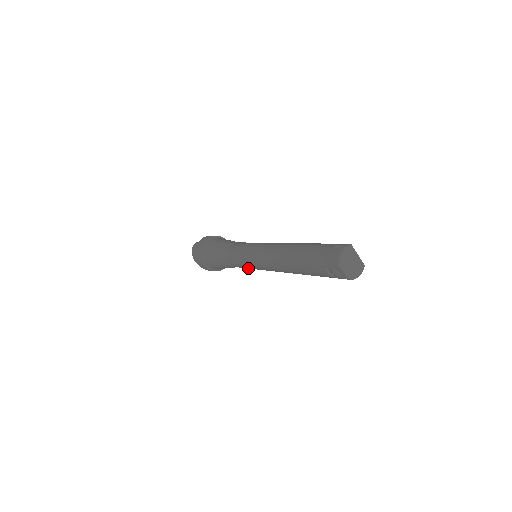
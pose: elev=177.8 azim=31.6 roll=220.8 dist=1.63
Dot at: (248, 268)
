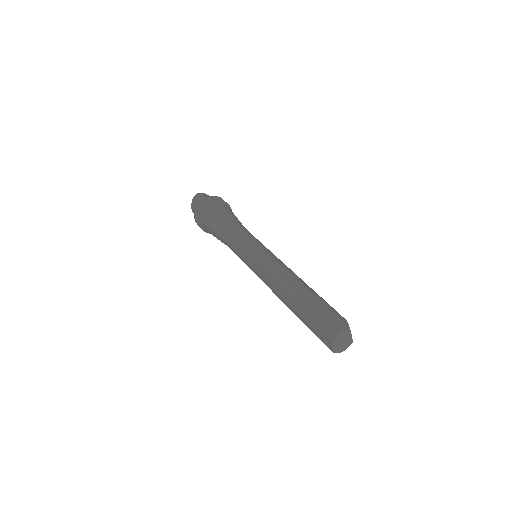
Dot at: occluded
